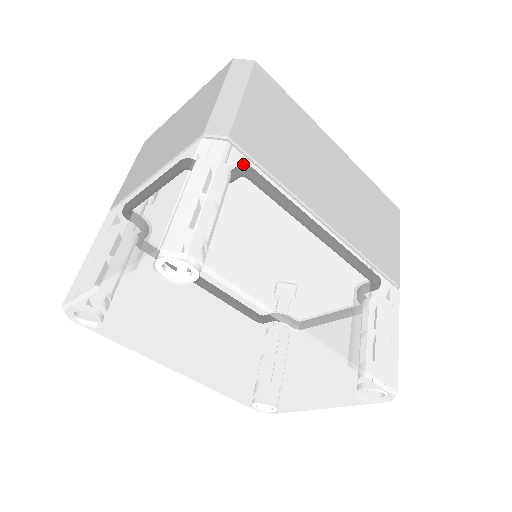
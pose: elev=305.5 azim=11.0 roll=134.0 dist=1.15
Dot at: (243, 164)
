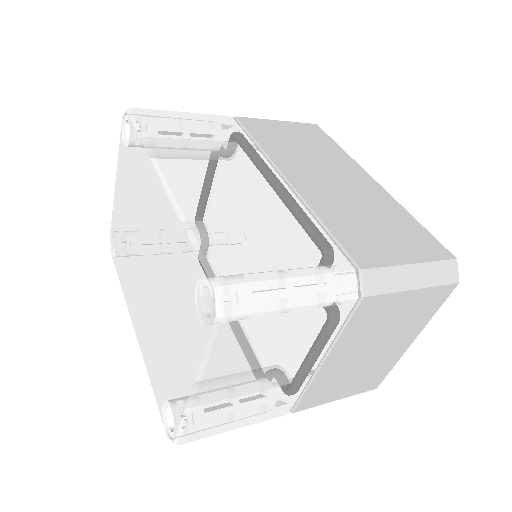
Dot at: (231, 124)
